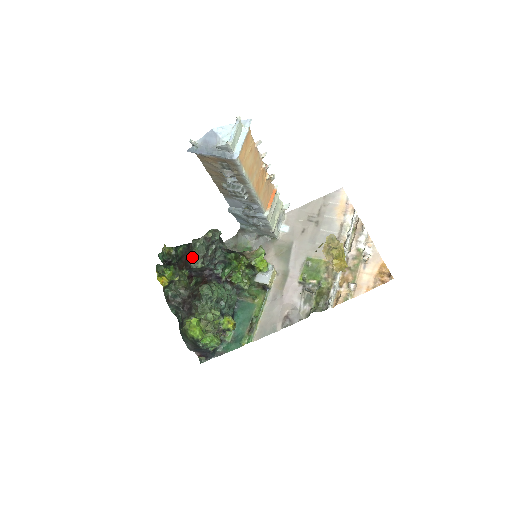
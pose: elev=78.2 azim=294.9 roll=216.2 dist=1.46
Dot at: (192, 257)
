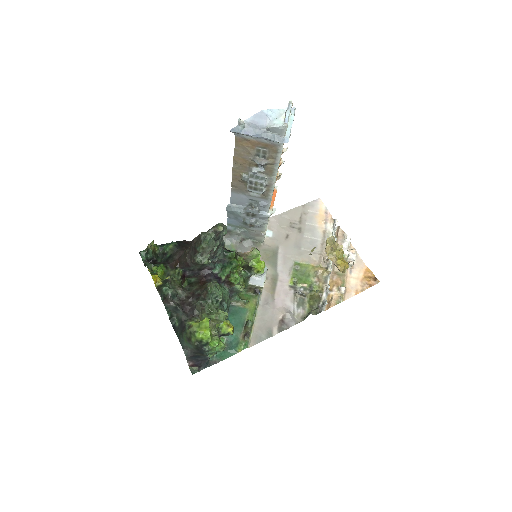
Dot at: (198, 252)
